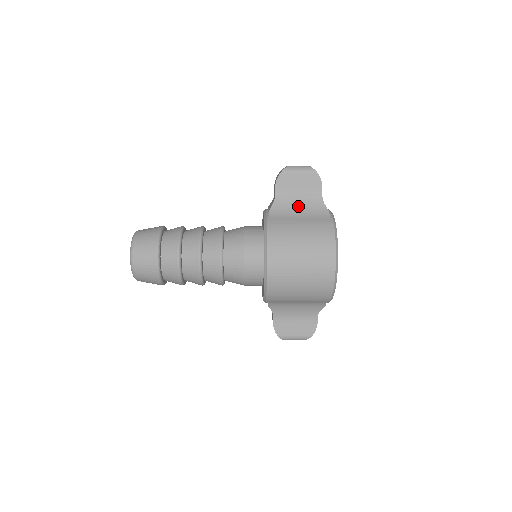
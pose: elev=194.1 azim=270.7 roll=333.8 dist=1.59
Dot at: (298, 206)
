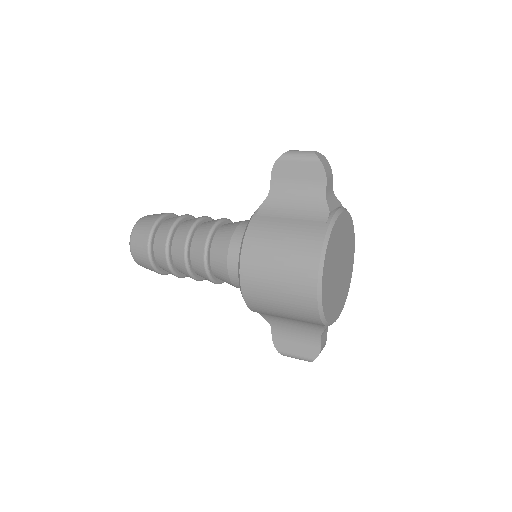
Dot at: (294, 203)
